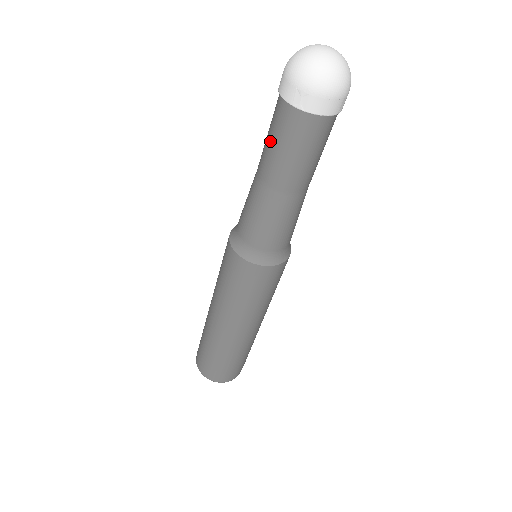
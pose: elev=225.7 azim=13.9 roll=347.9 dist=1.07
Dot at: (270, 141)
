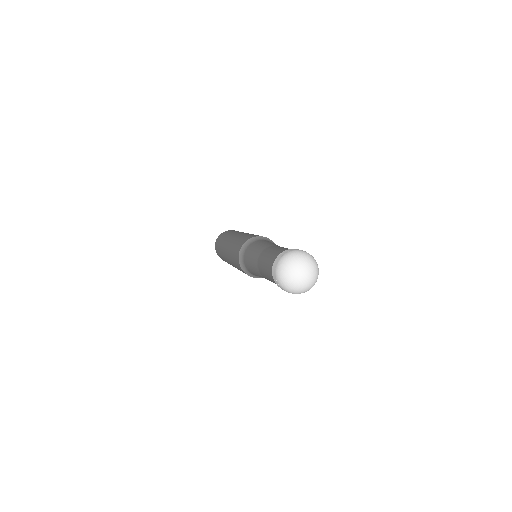
Dot at: occluded
